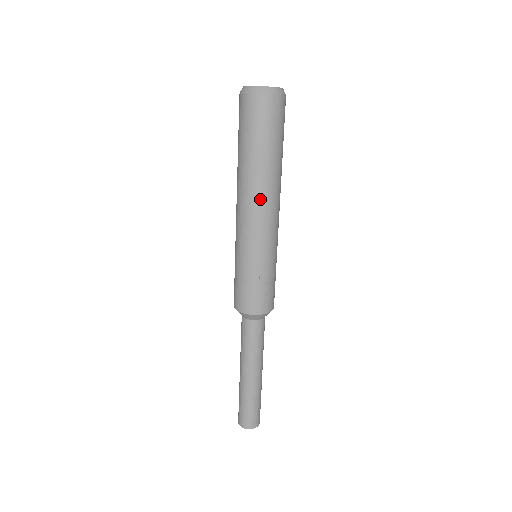
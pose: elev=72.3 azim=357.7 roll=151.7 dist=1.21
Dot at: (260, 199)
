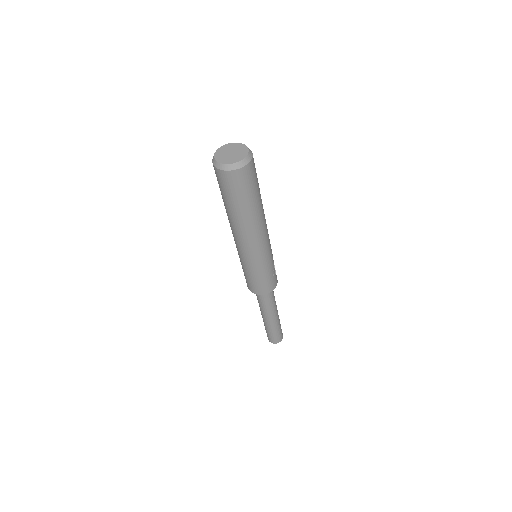
Dot at: (262, 227)
